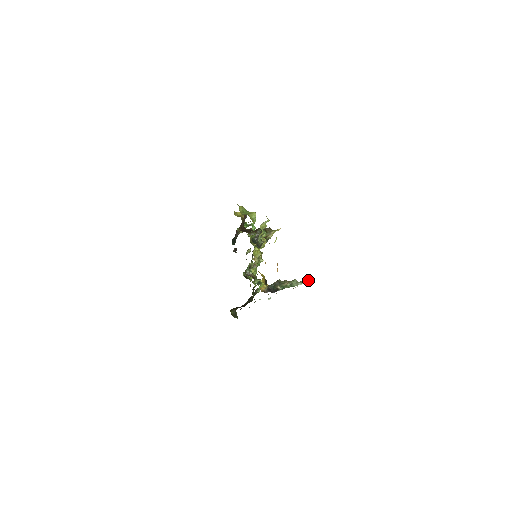
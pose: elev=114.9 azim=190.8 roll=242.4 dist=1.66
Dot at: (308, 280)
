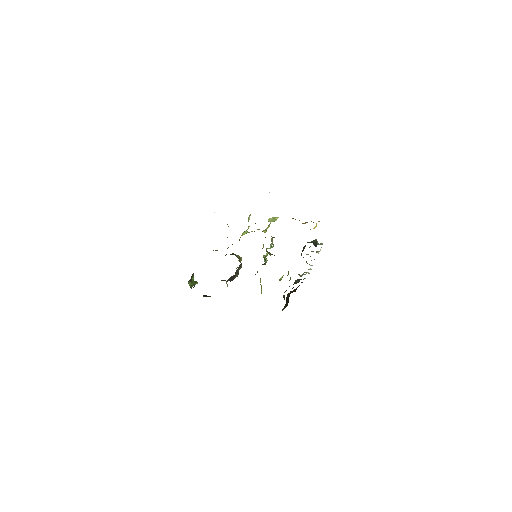
Dot at: (322, 243)
